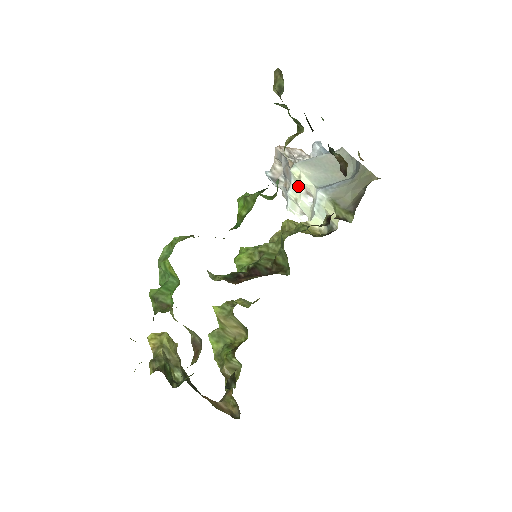
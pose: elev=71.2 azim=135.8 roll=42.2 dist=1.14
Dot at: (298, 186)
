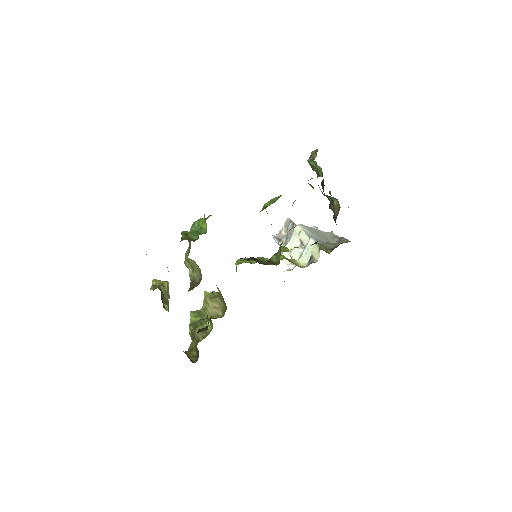
Dot at: (296, 240)
